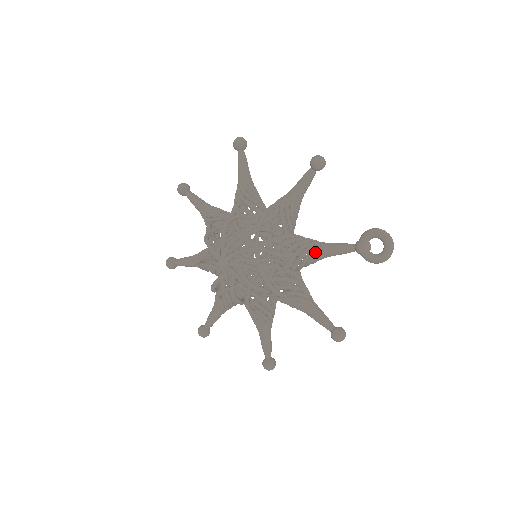
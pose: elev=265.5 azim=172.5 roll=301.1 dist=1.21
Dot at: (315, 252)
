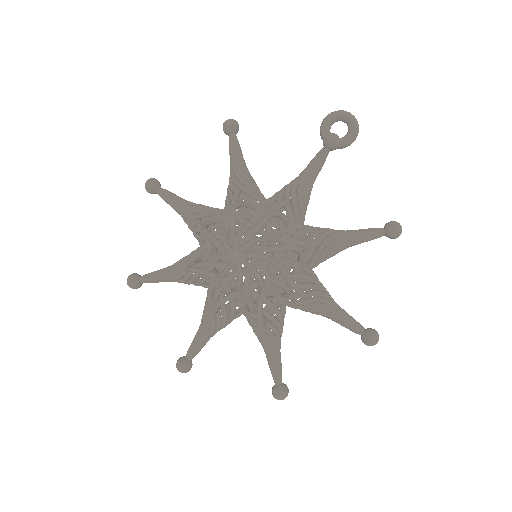
Dot at: (301, 184)
